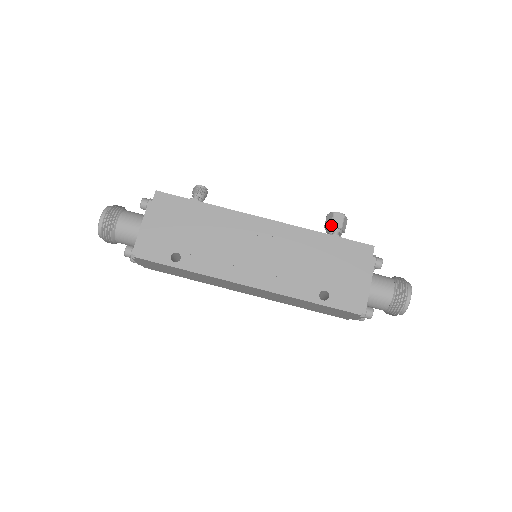
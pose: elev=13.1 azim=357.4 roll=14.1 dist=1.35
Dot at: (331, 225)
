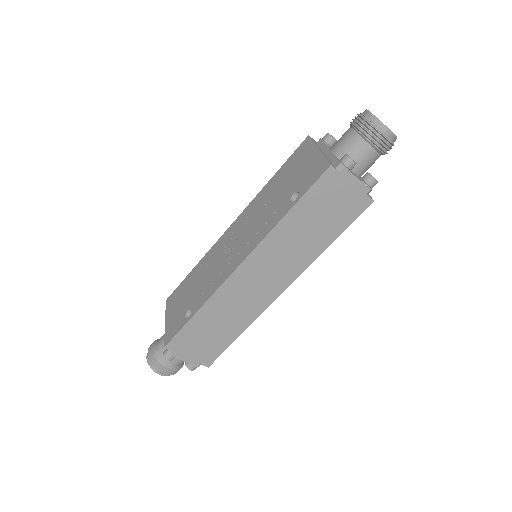
Dot at: occluded
